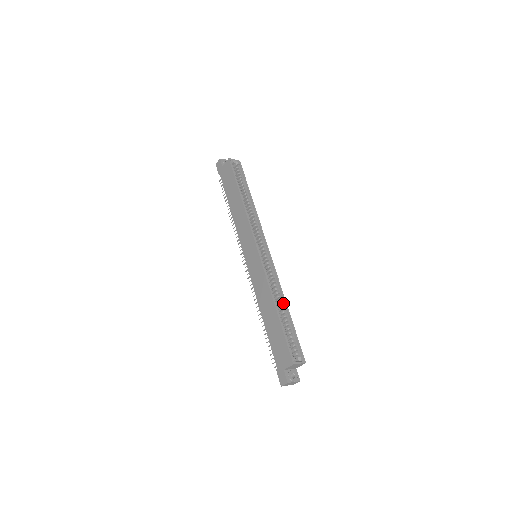
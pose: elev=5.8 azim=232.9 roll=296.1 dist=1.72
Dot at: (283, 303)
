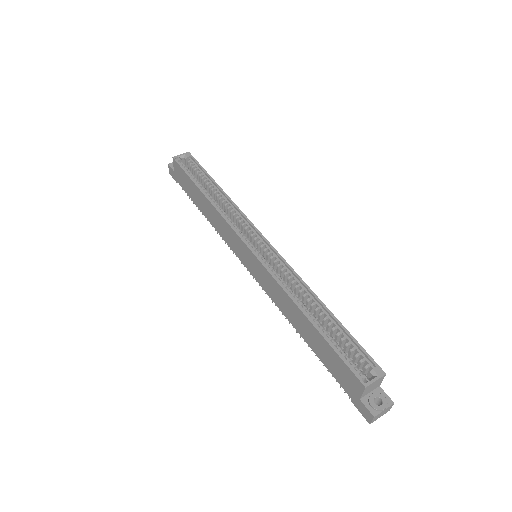
Dot at: (315, 301)
